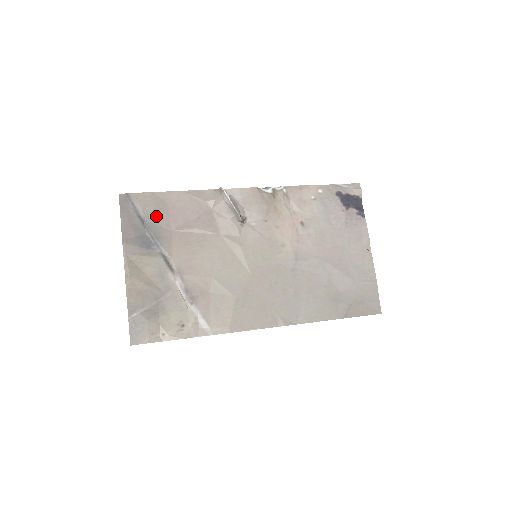
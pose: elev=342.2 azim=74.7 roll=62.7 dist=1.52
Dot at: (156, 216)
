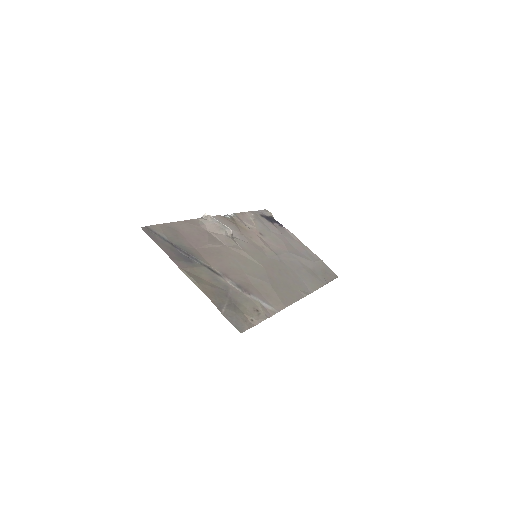
Dot at: (177, 240)
